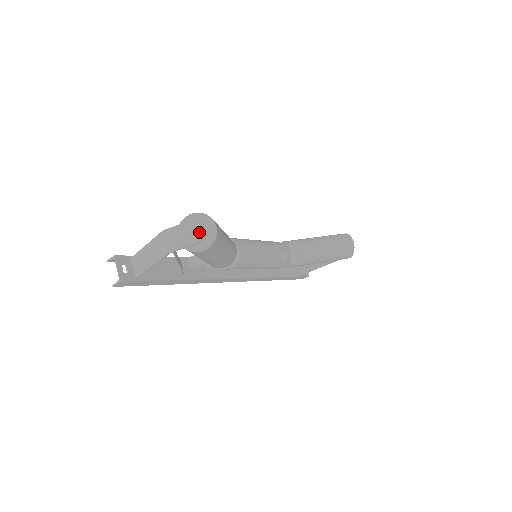
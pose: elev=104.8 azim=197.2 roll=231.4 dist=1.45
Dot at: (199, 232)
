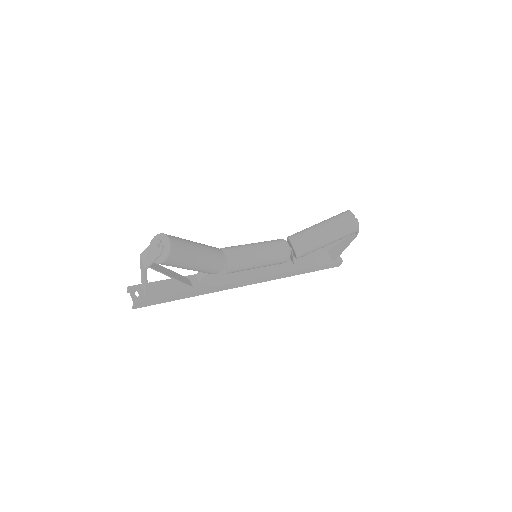
Dot at: (159, 247)
